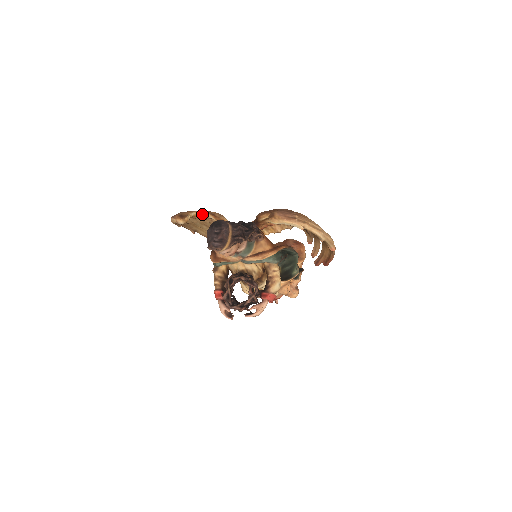
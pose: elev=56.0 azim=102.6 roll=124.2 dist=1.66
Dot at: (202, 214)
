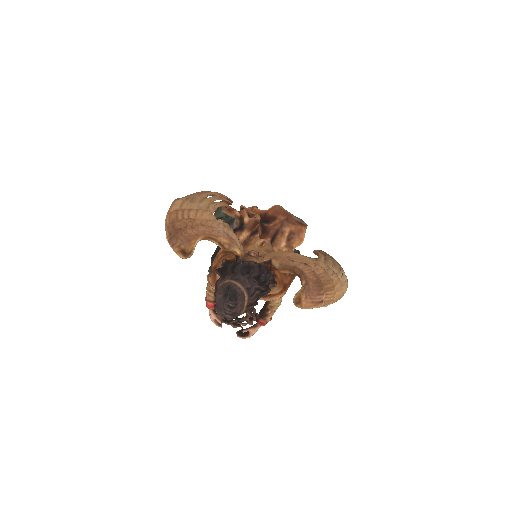
Dot at: (207, 239)
